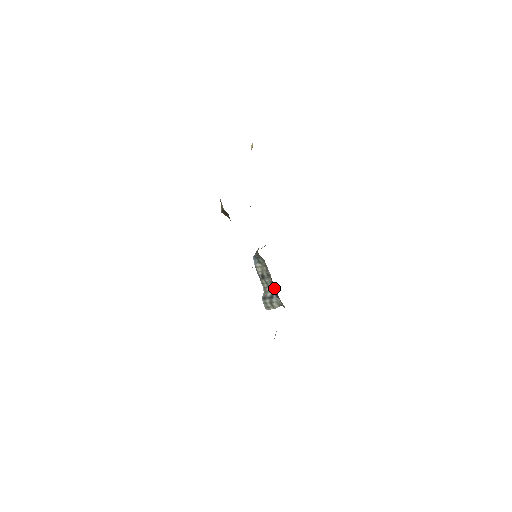
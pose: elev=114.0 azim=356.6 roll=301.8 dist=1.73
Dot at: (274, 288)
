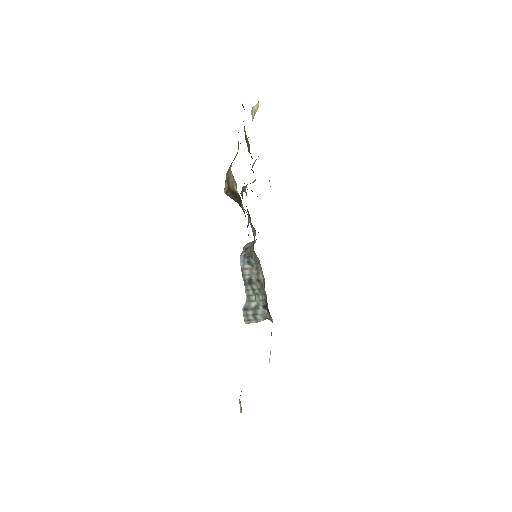
Dot at: (262, 297)
